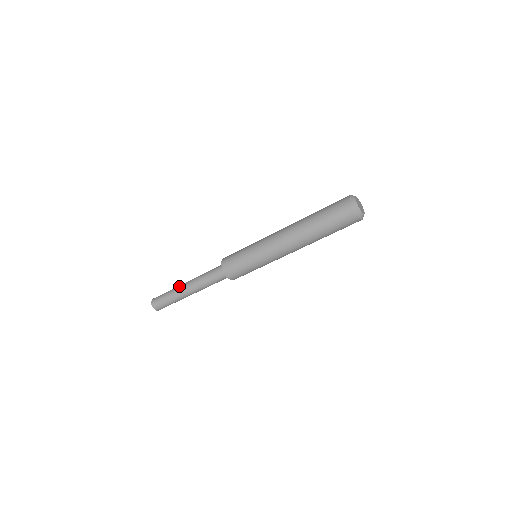
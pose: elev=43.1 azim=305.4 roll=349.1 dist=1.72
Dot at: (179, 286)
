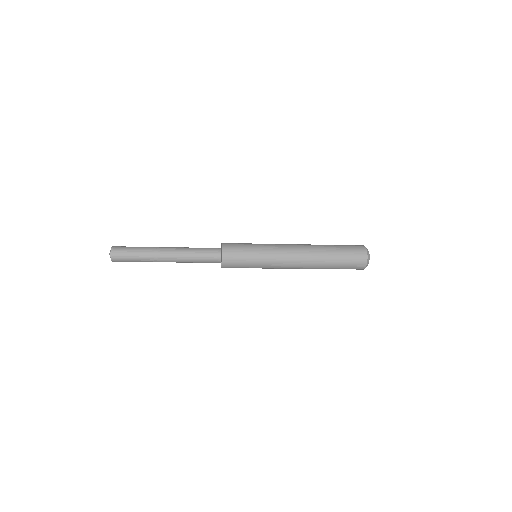
Dot at: (156, 249)
